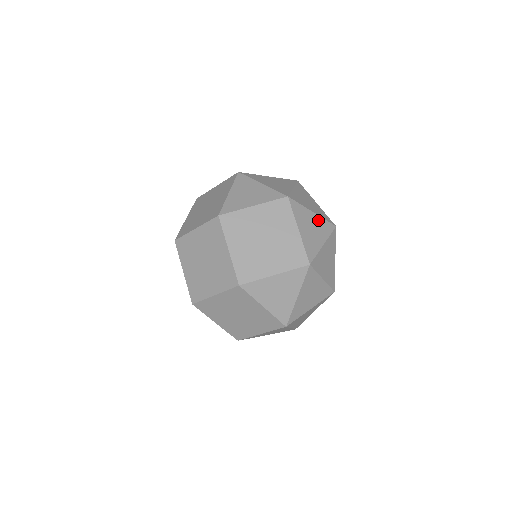
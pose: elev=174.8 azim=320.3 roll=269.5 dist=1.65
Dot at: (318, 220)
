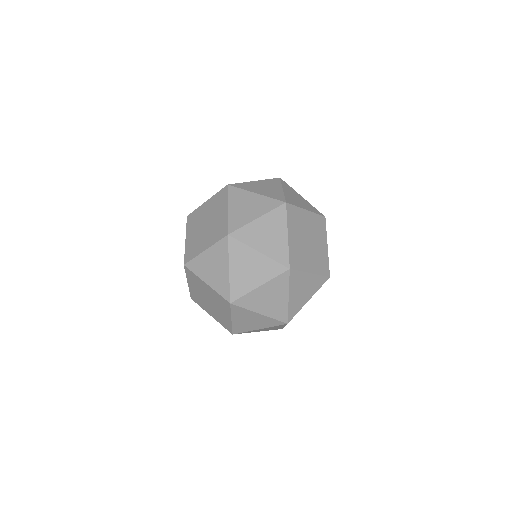
Dot at: (260, 199)
